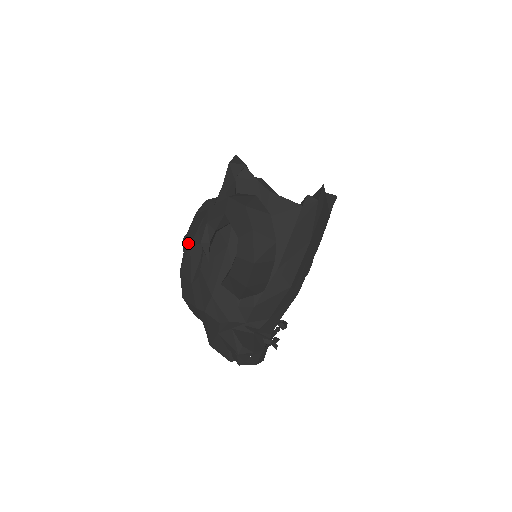
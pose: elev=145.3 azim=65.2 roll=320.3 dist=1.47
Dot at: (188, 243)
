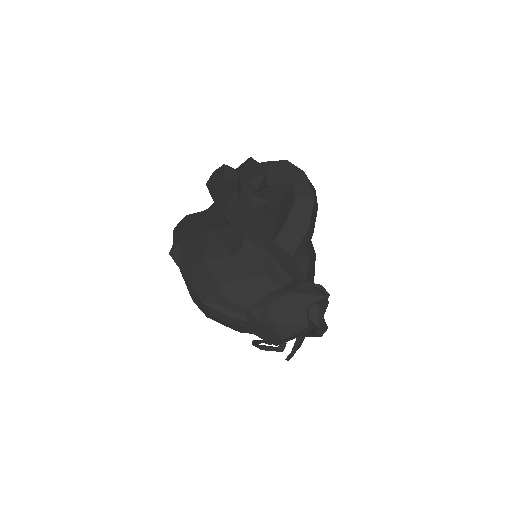
Dot at: (201, 233)
